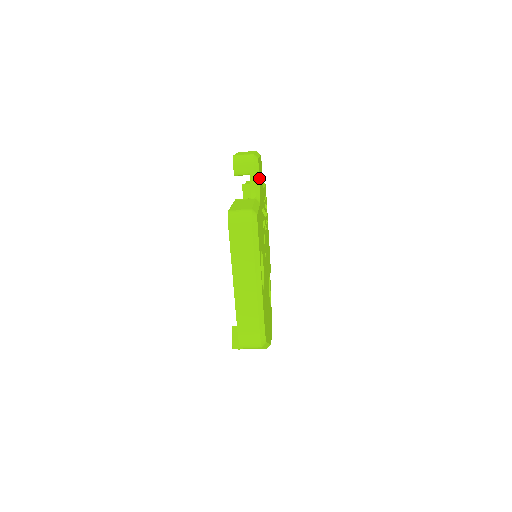
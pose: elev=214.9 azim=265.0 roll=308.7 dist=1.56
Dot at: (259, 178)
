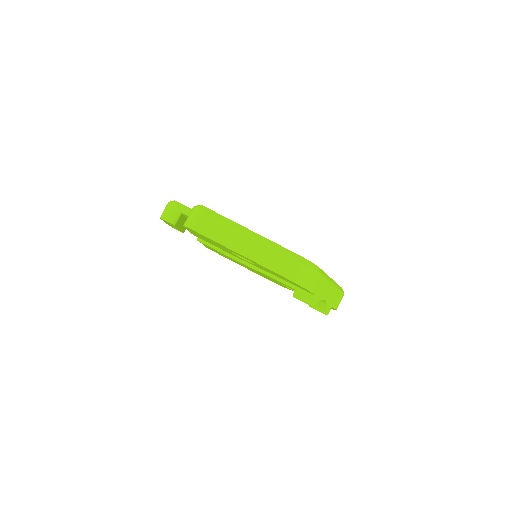
Dot at: (188, 208)
